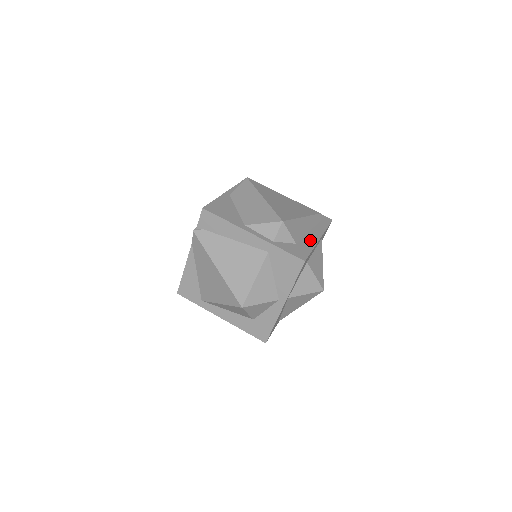
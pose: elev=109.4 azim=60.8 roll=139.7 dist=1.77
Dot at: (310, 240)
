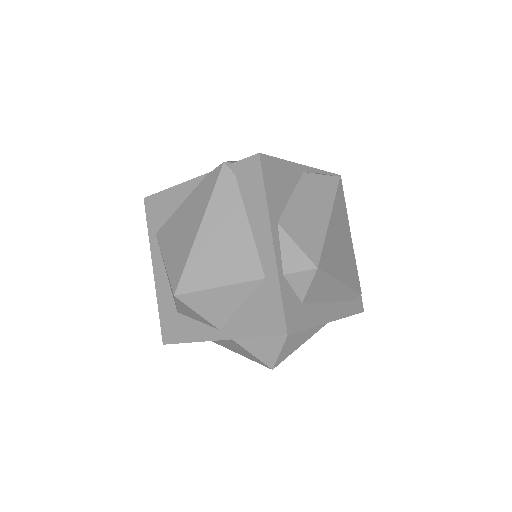
Dot at: (320, 313)
